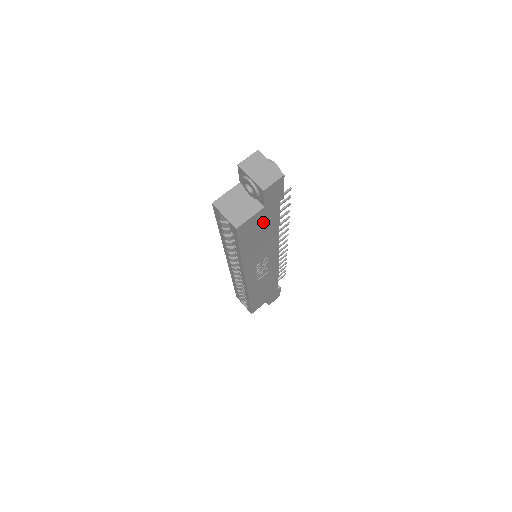
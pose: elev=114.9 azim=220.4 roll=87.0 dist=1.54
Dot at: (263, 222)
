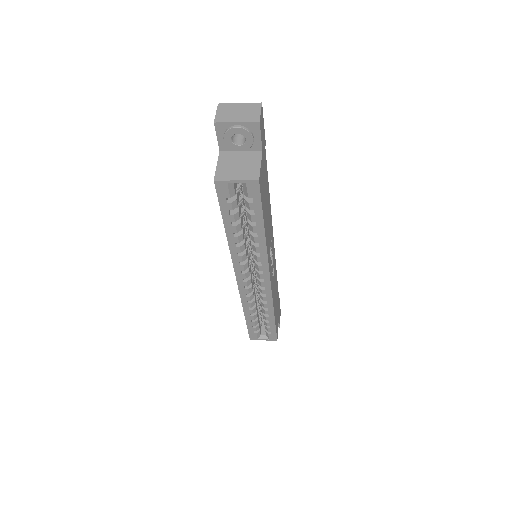
Dot at: (264, 178)
